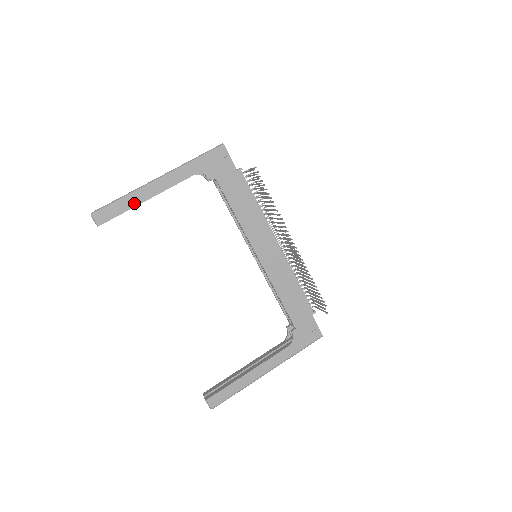
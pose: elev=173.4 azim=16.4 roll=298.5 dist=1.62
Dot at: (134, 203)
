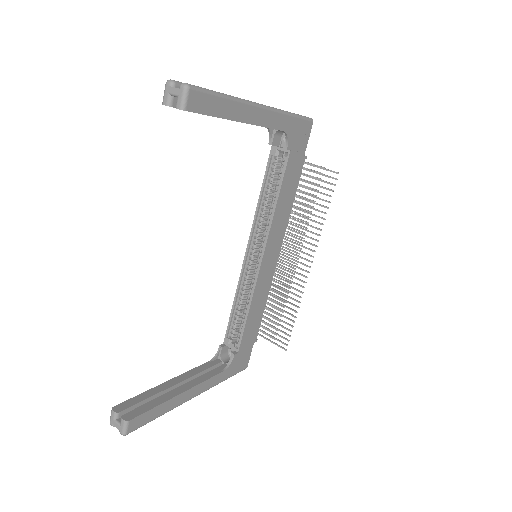
Dot at: (230, 114)
